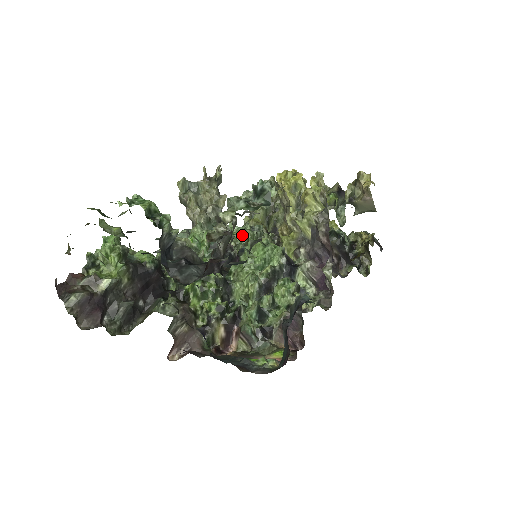
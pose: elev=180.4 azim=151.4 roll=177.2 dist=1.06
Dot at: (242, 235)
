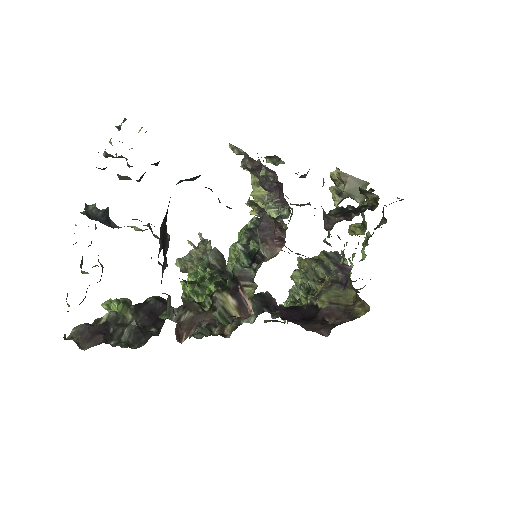
Dot at: occluded
